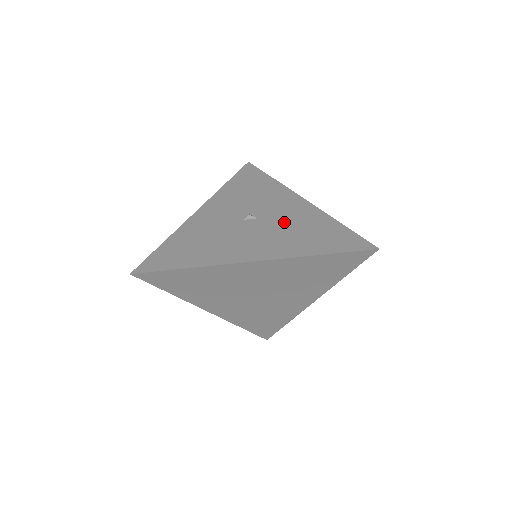
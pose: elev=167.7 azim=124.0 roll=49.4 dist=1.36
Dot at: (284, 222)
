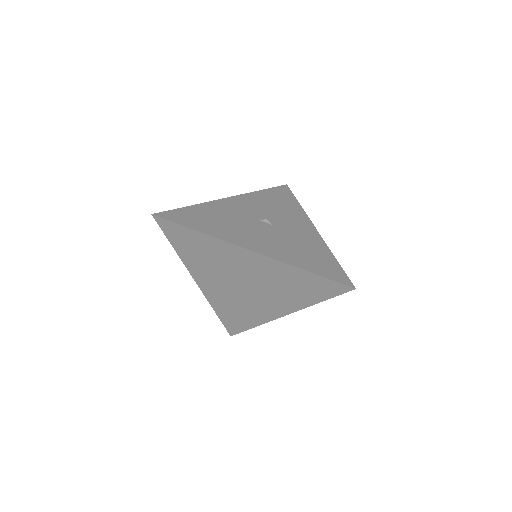
Dot at: (291, 237)
